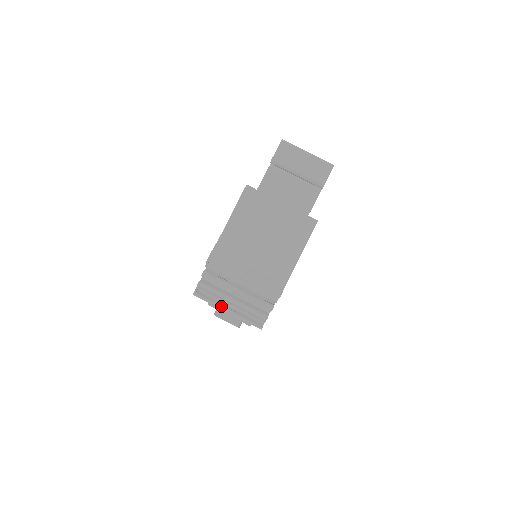
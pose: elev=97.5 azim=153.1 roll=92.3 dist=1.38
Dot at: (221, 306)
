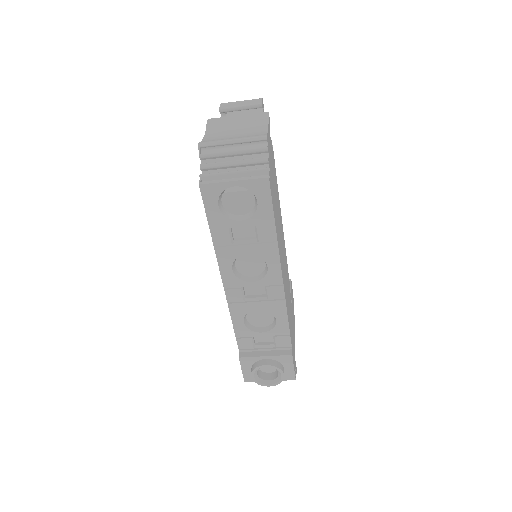
Dot at: (226, 179)
